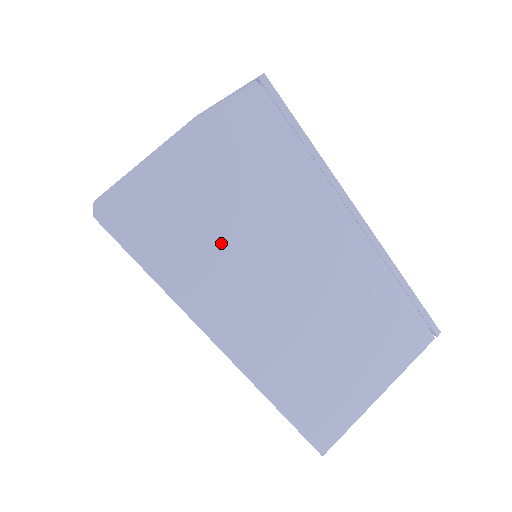
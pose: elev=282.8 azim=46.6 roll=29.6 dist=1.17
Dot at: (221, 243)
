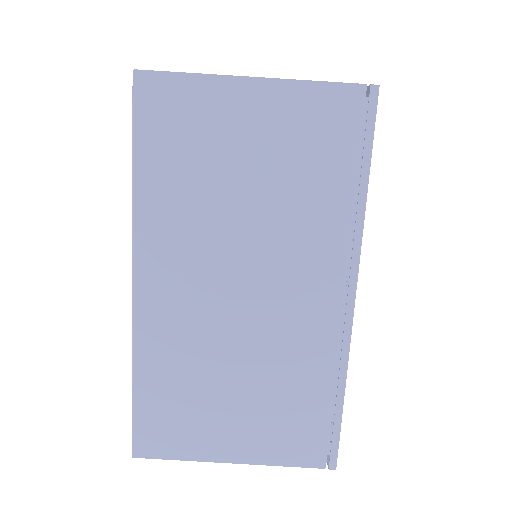
Dot at: (213, 190)
